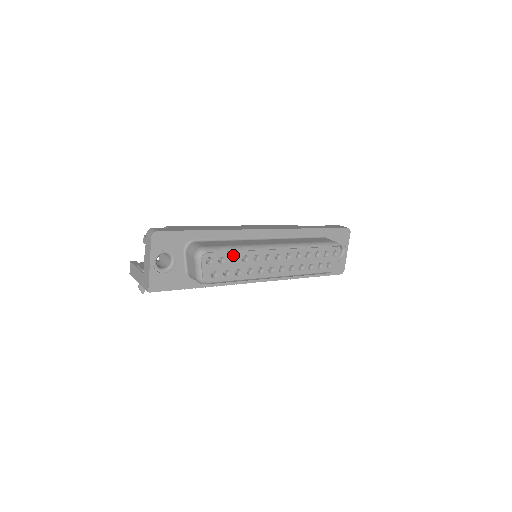
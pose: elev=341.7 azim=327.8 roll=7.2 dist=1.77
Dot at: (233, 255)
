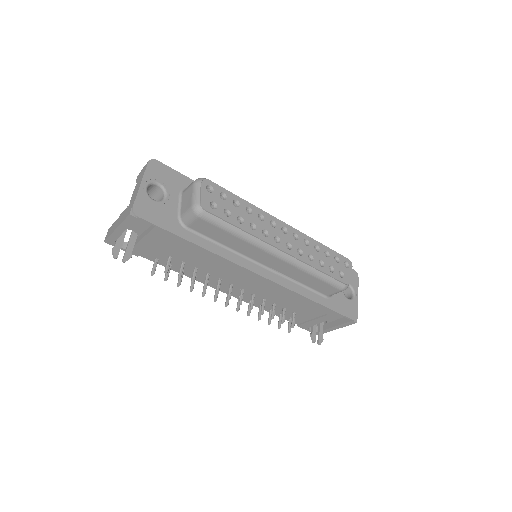
Dot at: (236, 199)
